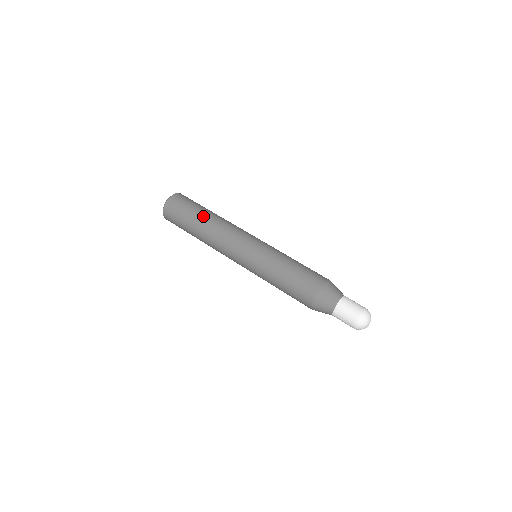
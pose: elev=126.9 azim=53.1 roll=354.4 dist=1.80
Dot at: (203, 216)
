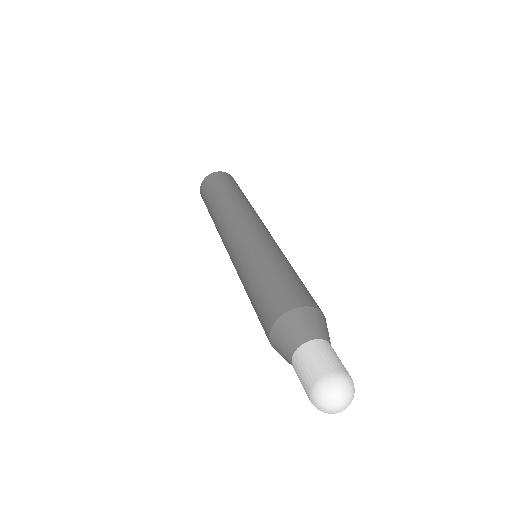
Dot at: (212, 207)
